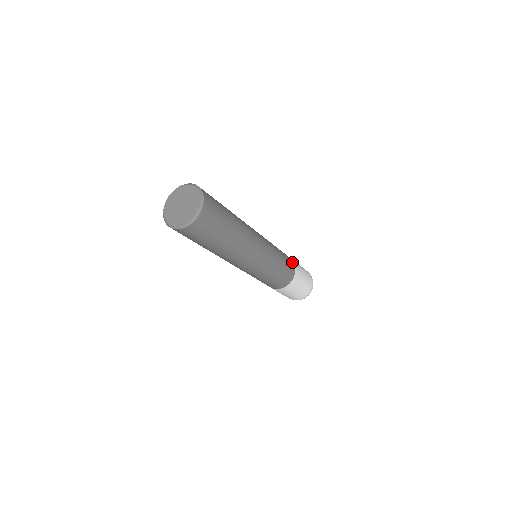
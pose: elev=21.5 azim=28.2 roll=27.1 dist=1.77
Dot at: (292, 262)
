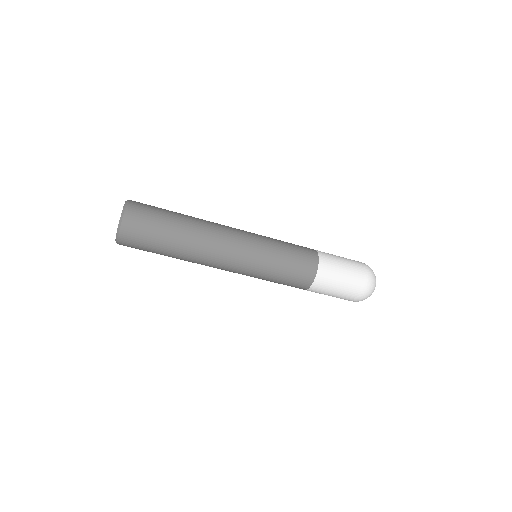
Dot at: (313, 257)
